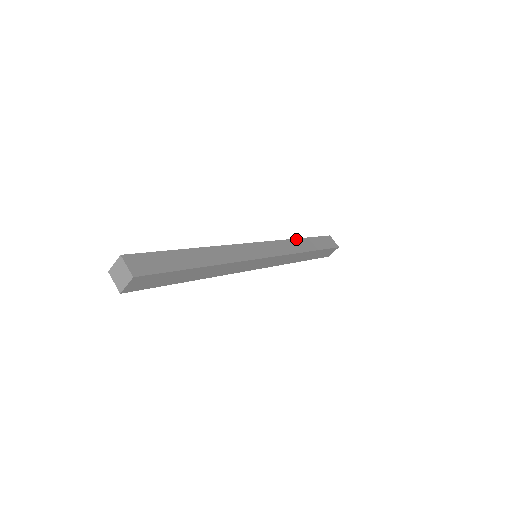
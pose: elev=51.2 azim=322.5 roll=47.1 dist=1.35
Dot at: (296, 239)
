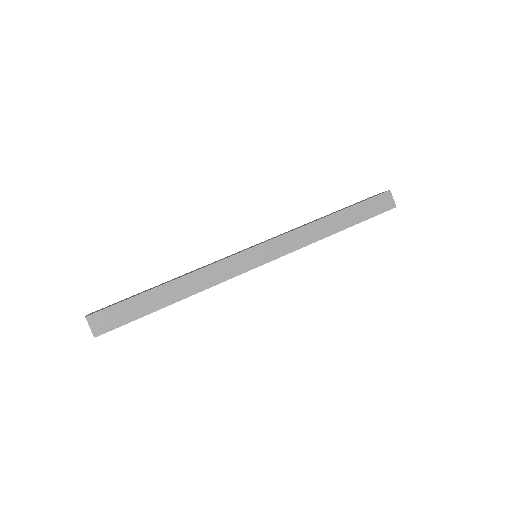
Dot at: (322, 219)
